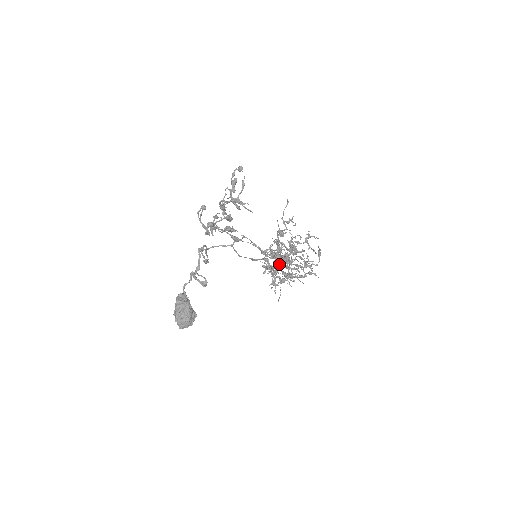
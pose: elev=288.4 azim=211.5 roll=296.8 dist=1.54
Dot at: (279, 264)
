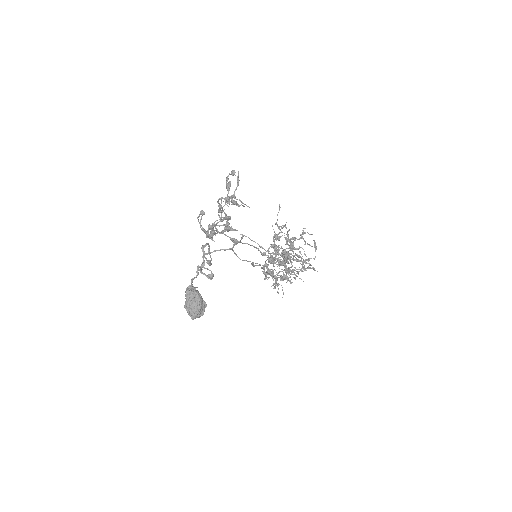
Dot at: occluded
